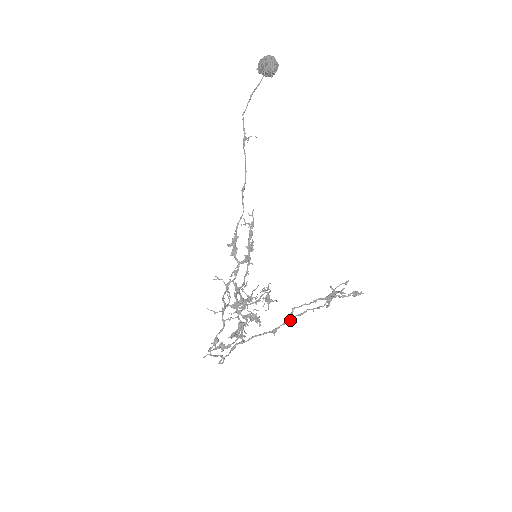
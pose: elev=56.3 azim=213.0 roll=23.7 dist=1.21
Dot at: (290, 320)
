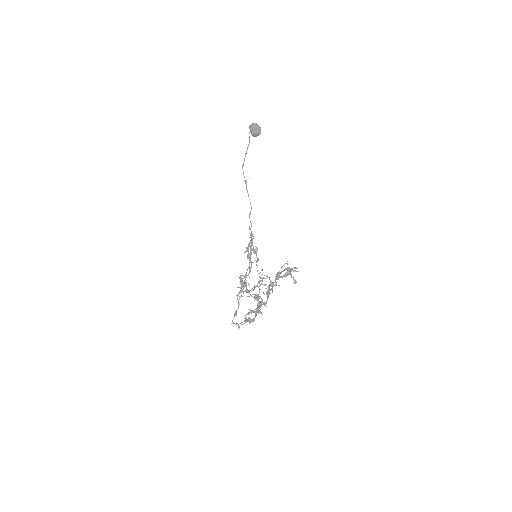
Dot at: (268, 295)
